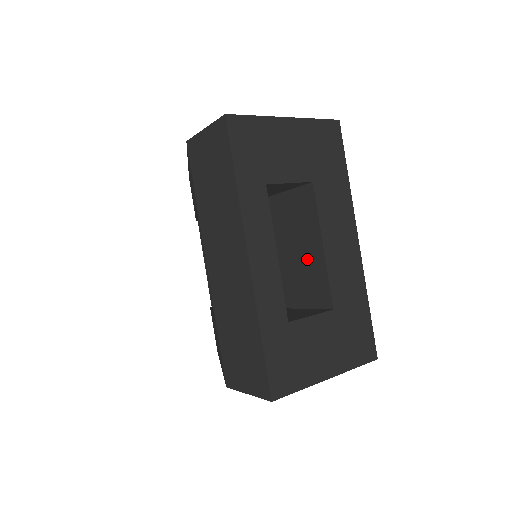
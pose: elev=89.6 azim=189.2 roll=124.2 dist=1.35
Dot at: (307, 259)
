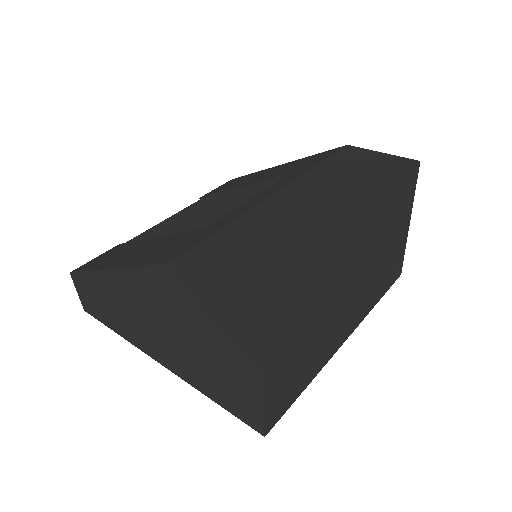
Dot at: (317, 297)
